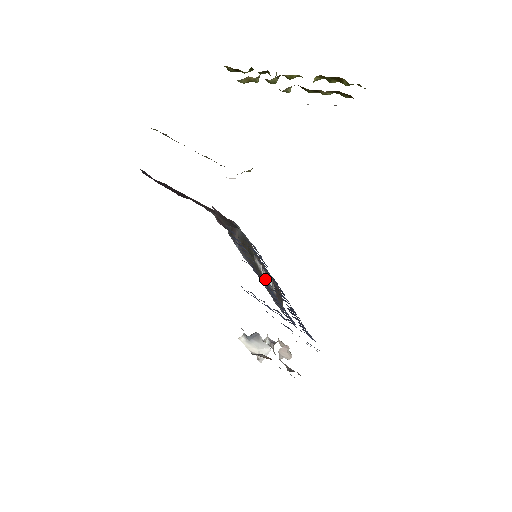
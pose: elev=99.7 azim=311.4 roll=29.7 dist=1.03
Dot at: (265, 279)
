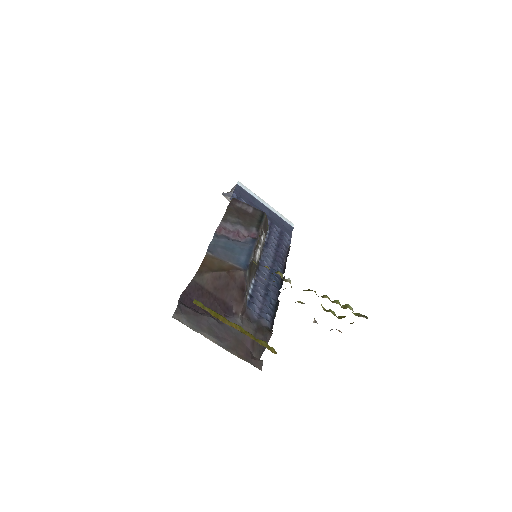
Dot at: (261, 251)
